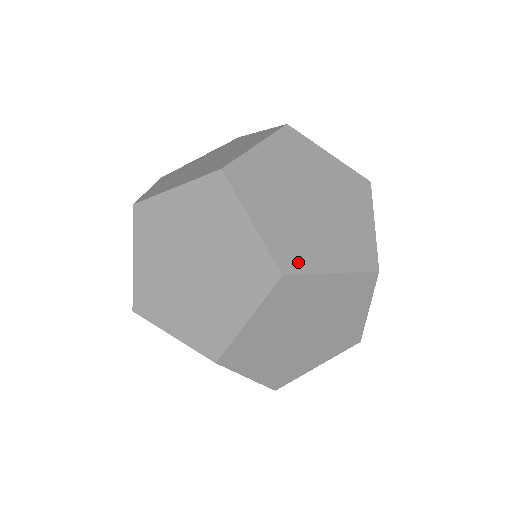
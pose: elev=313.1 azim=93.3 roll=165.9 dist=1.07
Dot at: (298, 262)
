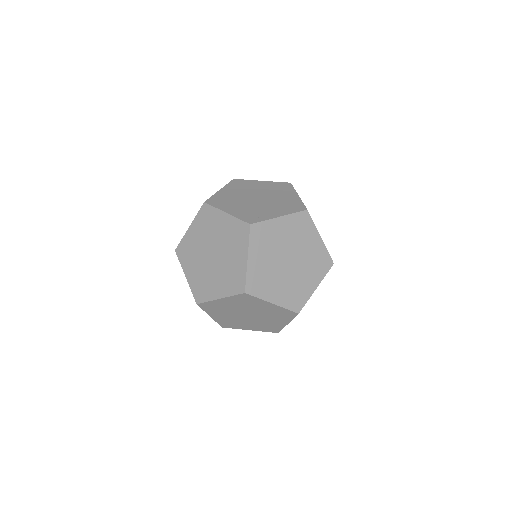
Dot at: (231, 326)
